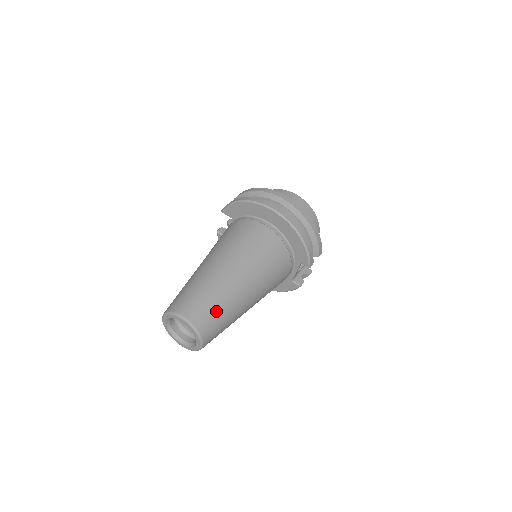
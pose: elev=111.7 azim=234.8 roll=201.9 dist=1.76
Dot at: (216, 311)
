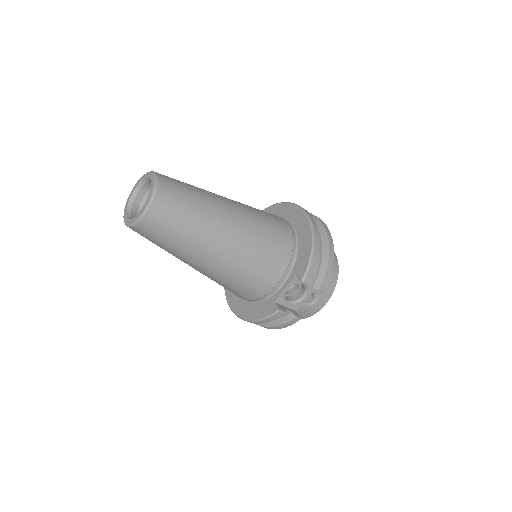
Dot at: (187, 199)
